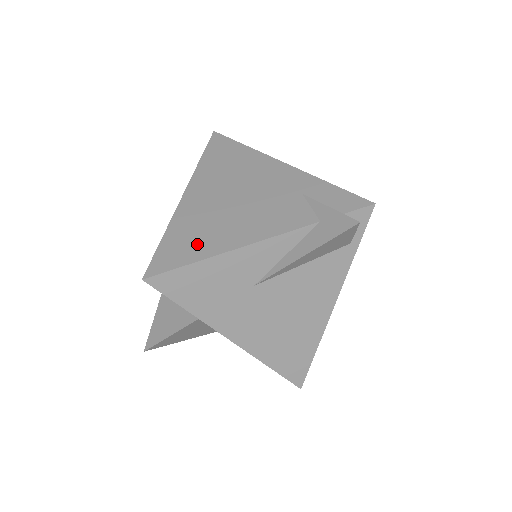
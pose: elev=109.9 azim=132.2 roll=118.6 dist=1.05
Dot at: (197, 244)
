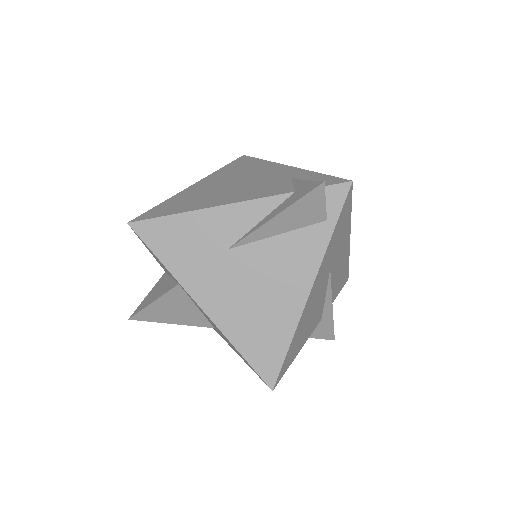
Dot at: (184, 205)
